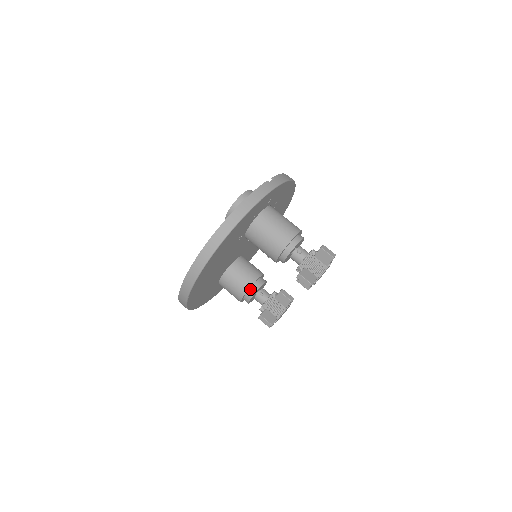
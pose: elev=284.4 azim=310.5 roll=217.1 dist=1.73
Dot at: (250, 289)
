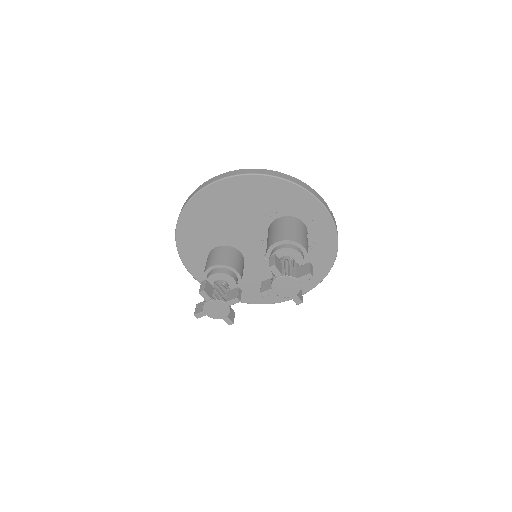
Dot at: (223, 268)
